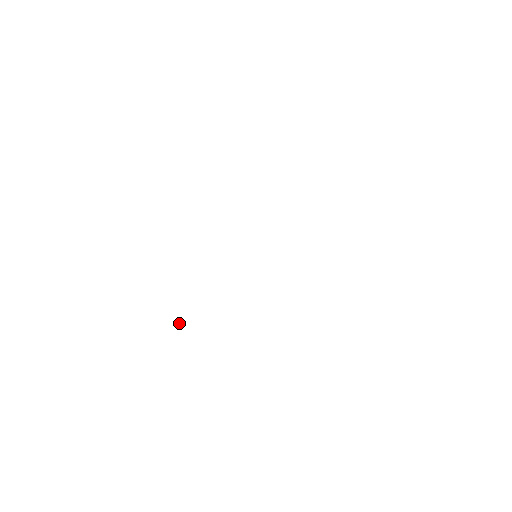
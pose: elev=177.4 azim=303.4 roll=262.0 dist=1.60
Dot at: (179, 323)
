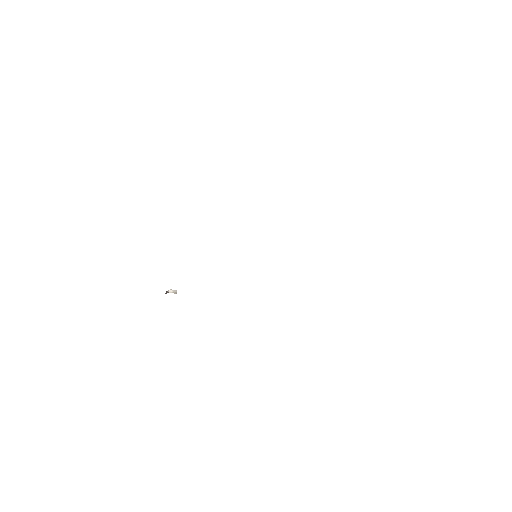
Dot at: (168, 291)
